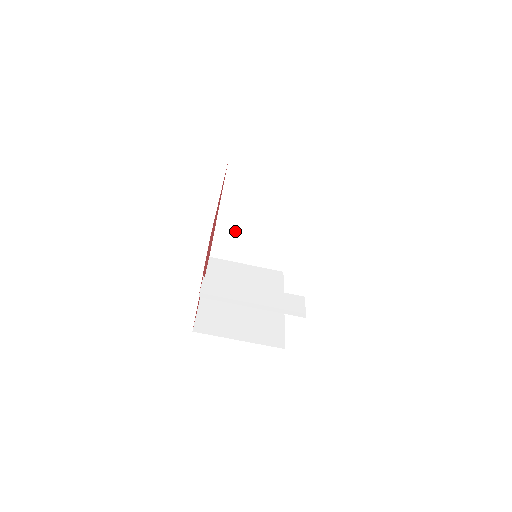
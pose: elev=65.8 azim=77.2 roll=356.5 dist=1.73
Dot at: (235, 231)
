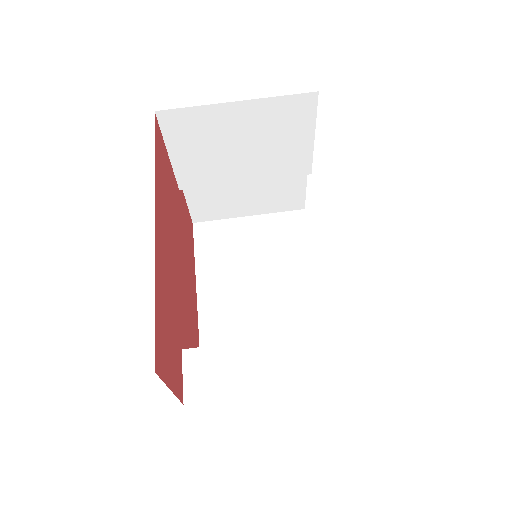
Dot at: (214, 186)
